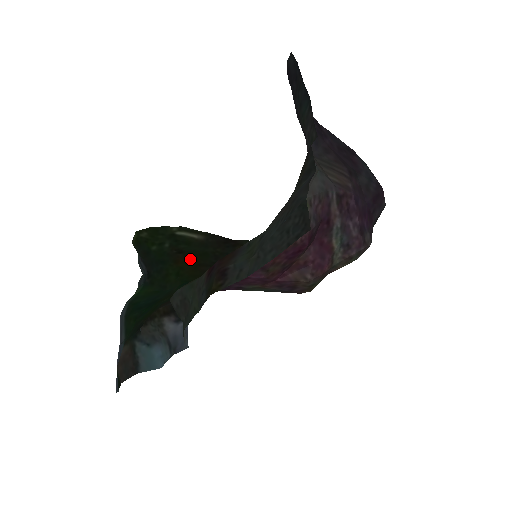
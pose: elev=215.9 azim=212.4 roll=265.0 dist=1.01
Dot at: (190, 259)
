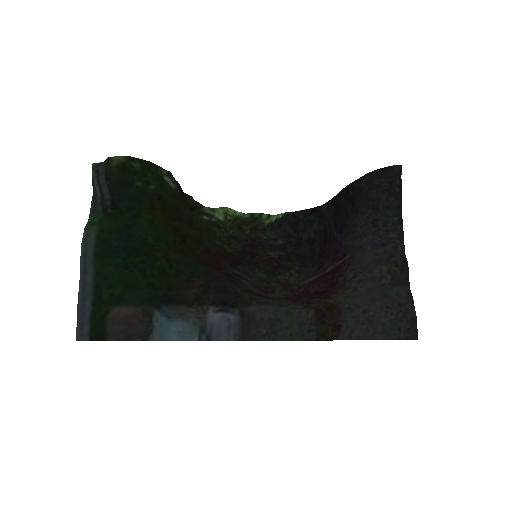
Dot at: (164, 209)
